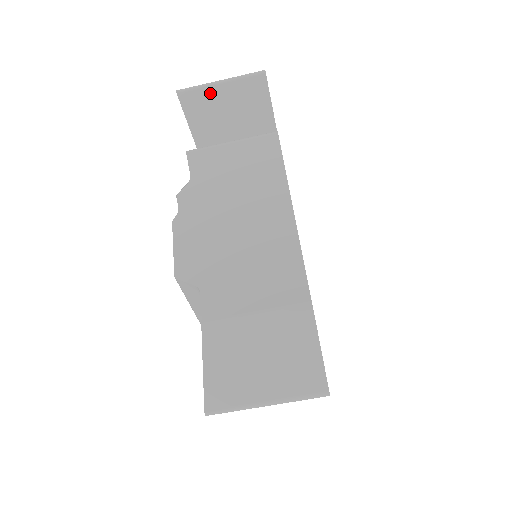
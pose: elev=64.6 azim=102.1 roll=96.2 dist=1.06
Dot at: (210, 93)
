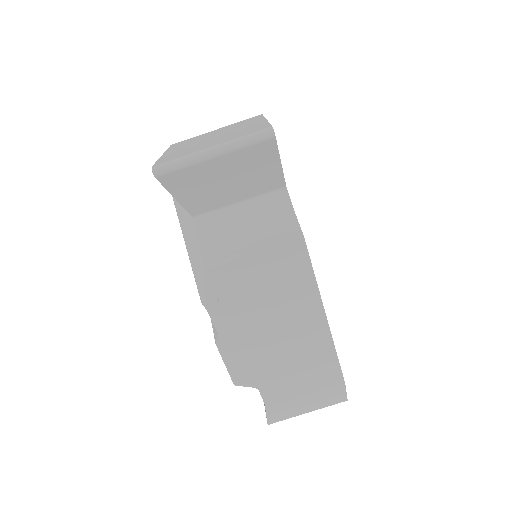
Dot at: occluded
